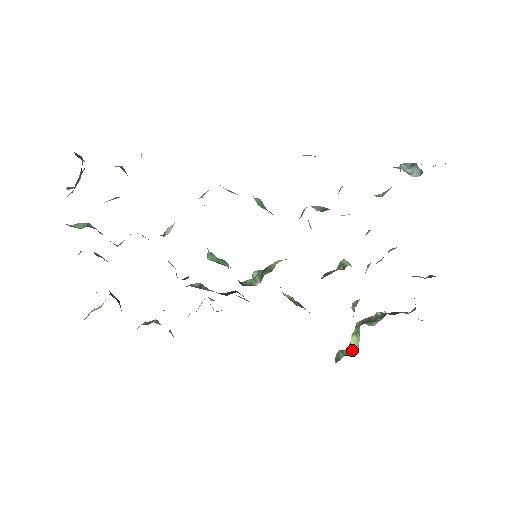
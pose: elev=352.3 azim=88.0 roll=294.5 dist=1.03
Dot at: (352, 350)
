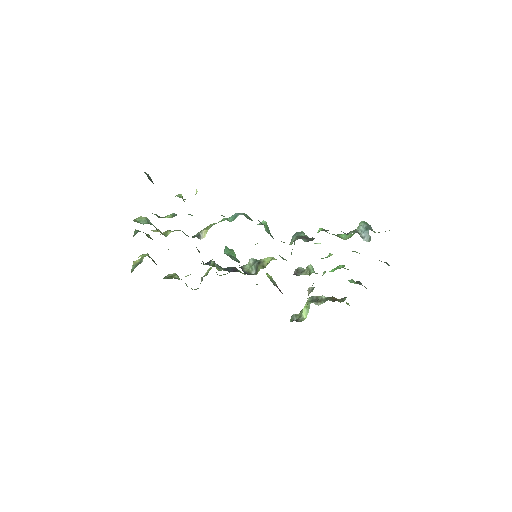
Dot at: (302, 317)
